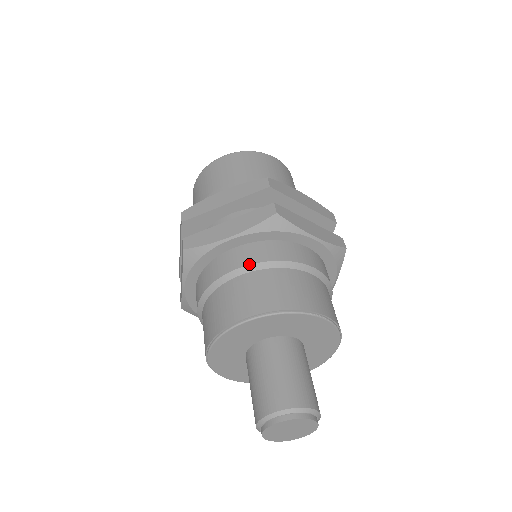
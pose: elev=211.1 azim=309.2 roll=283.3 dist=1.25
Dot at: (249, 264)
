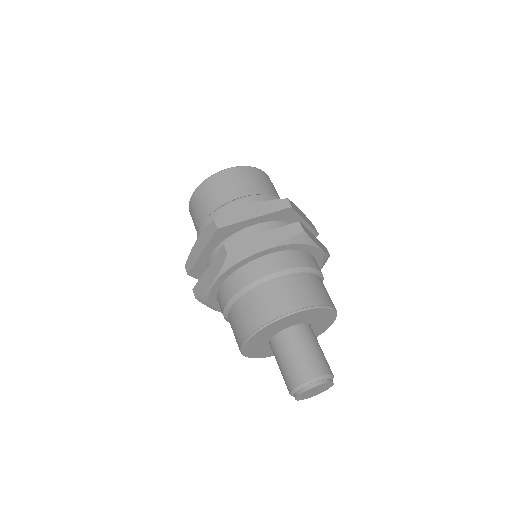
Dot at: (284, 269)
